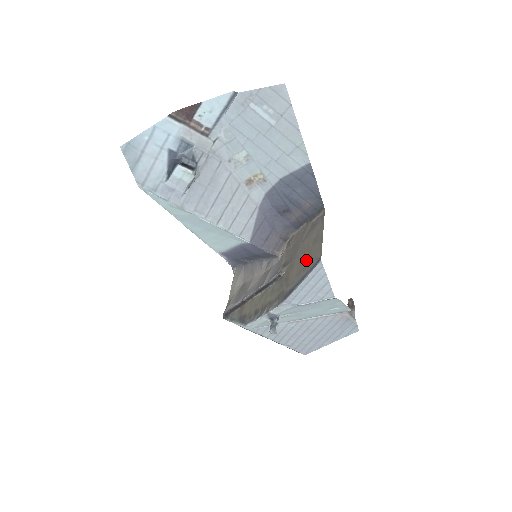
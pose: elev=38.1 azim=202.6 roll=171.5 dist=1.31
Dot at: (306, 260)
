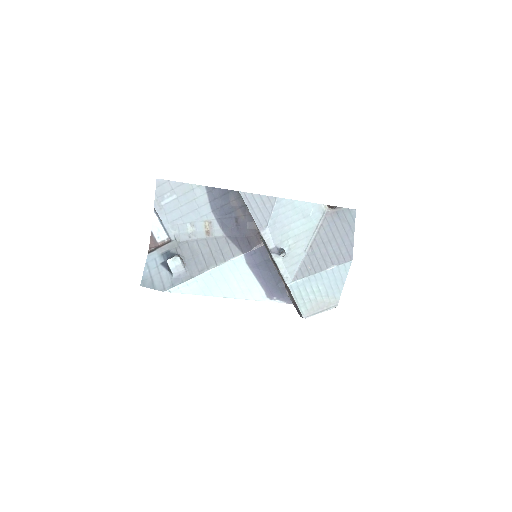
Dot at: occluded
